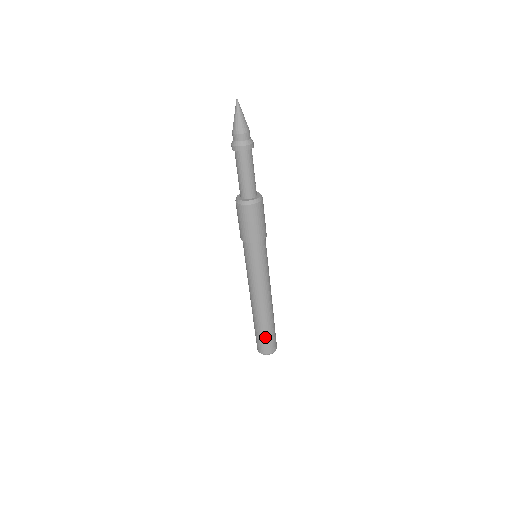
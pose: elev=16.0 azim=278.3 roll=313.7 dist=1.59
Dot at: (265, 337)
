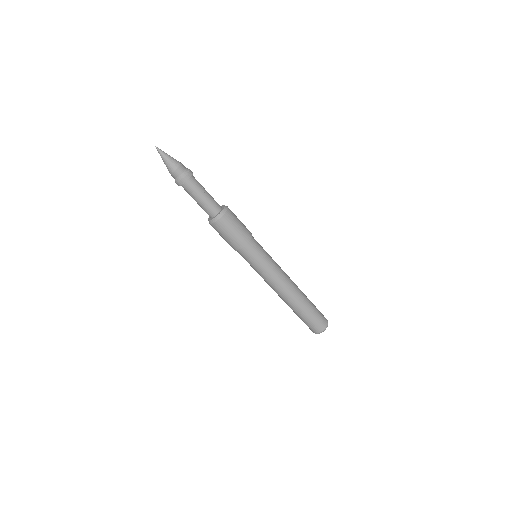
Dot at: (306, 319)
